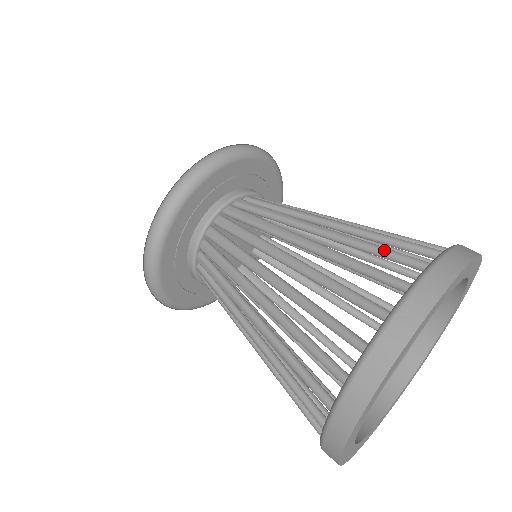
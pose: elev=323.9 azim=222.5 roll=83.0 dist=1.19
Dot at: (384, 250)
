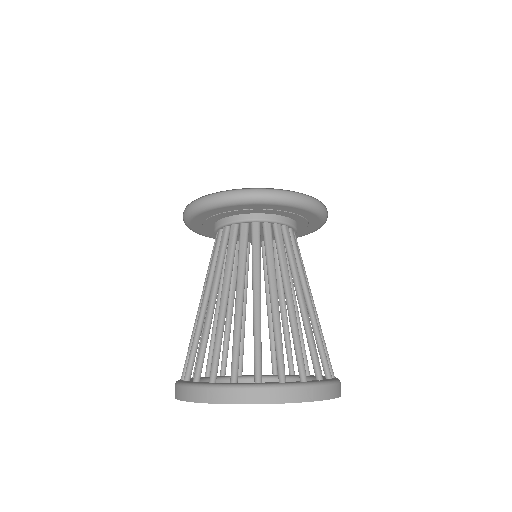
Dot at: (256, 350)
